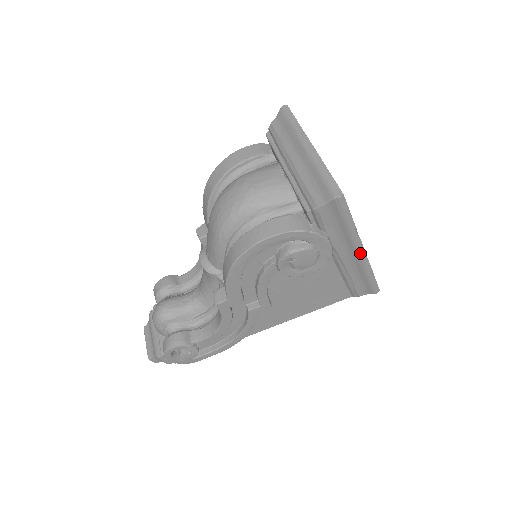
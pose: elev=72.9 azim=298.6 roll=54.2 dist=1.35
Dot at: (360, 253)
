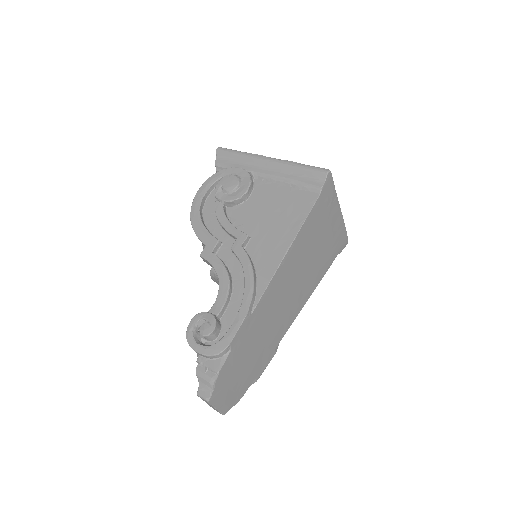
Dot at: (267, 159)
